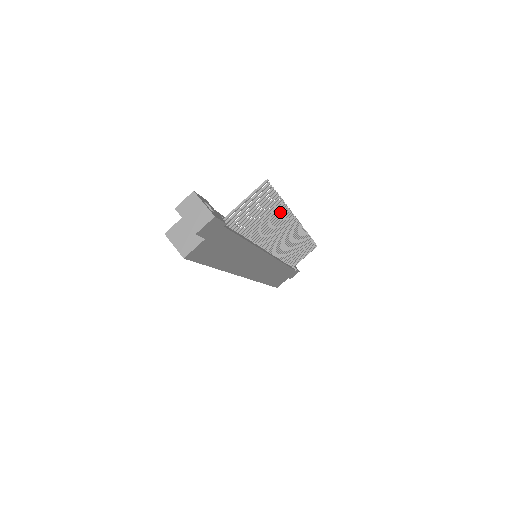
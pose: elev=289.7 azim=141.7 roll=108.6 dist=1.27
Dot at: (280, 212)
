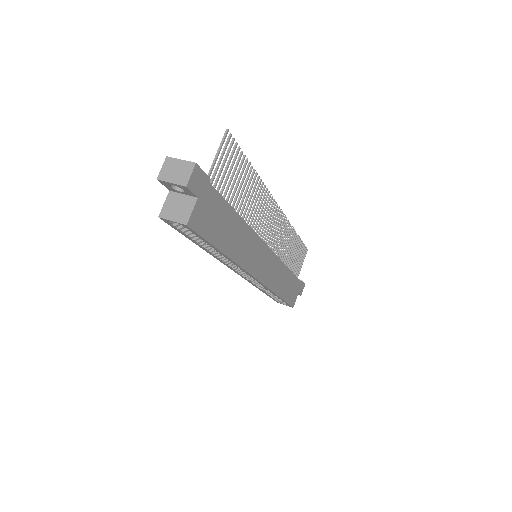
Dot at: (255, 184)
